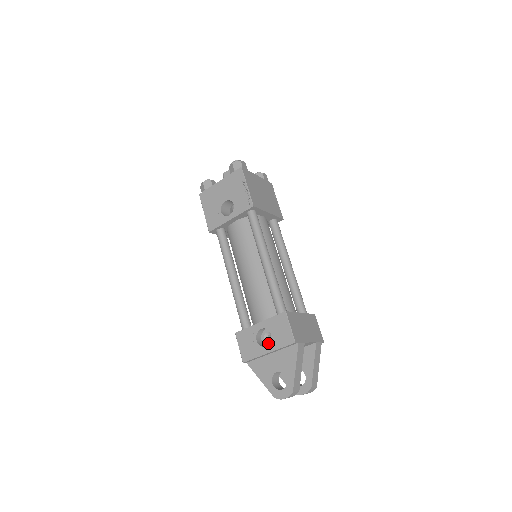
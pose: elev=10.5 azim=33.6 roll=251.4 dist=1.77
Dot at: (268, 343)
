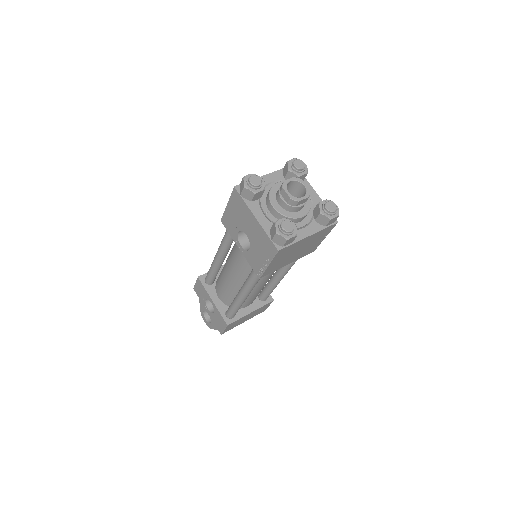
Dot at: occluded
